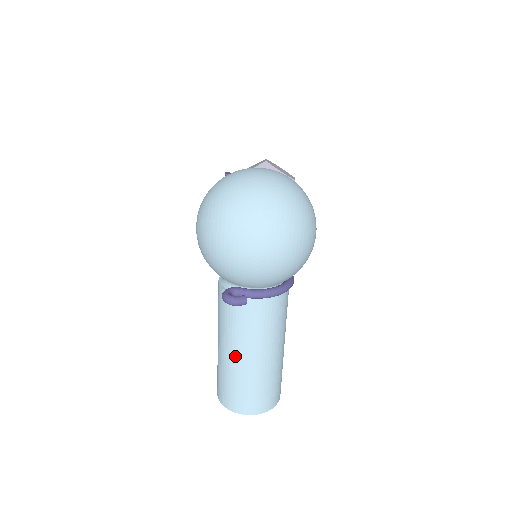
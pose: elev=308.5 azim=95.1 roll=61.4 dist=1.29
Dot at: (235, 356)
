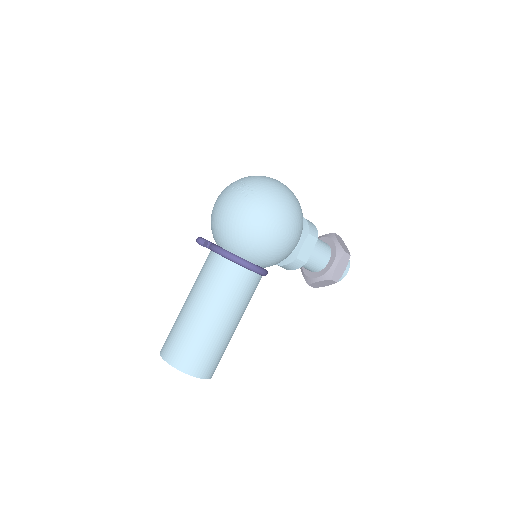
Dot at: (186, 300)
